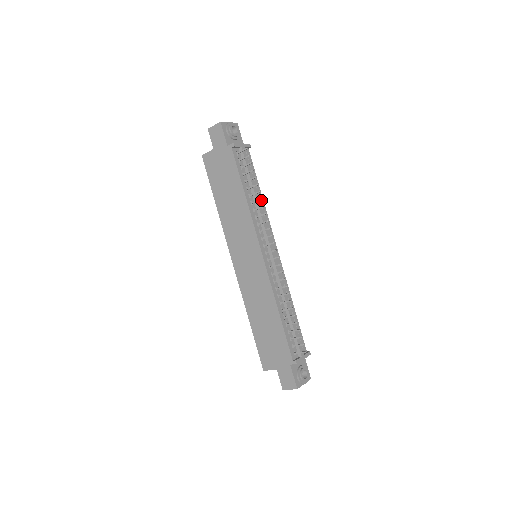
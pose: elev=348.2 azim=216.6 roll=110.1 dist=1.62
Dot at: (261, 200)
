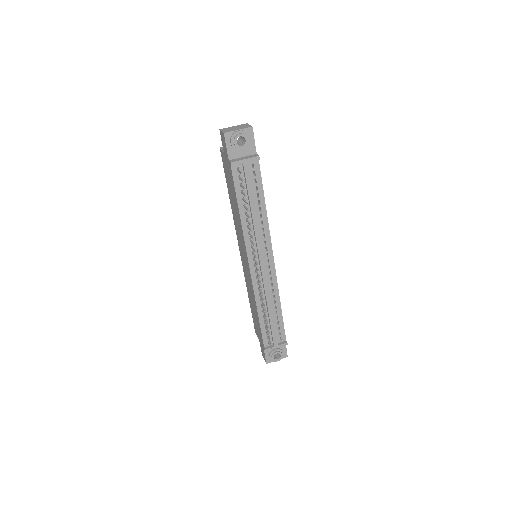
Dot at: (263, 214)
